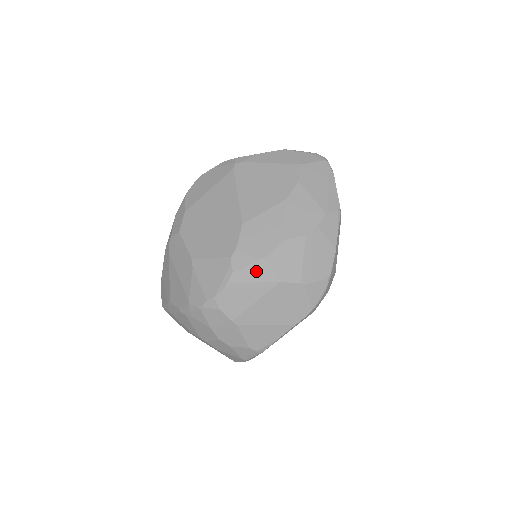
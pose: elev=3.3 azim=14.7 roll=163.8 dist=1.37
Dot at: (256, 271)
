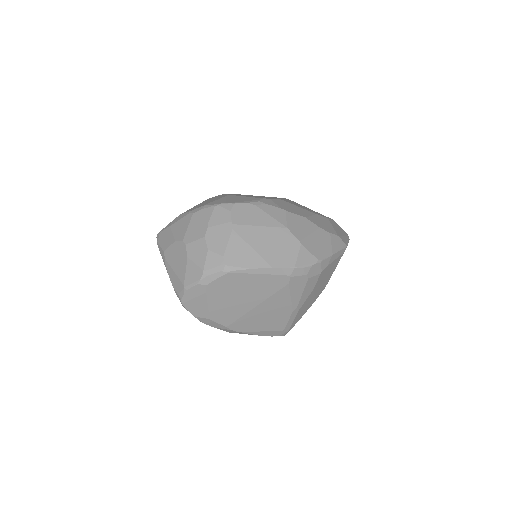
Dot at: (275, 212)
